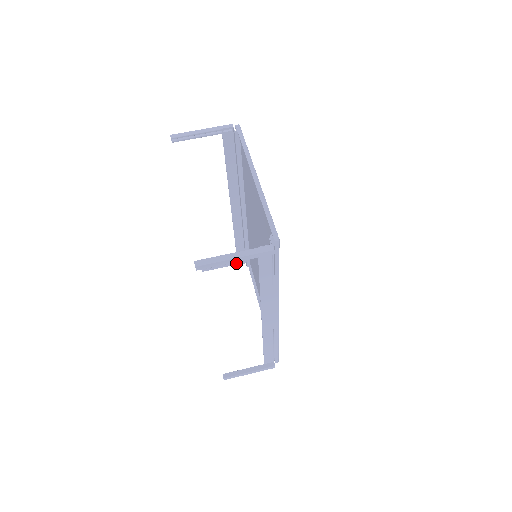
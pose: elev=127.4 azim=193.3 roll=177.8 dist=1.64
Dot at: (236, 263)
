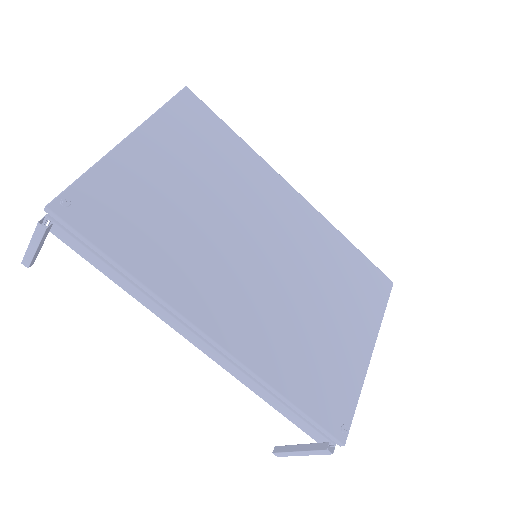
Dot at: occluded
